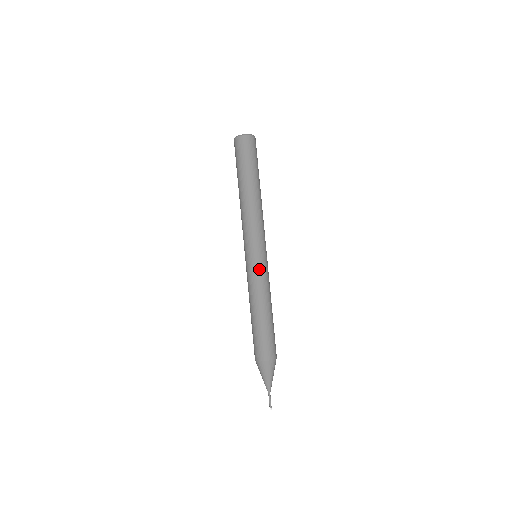
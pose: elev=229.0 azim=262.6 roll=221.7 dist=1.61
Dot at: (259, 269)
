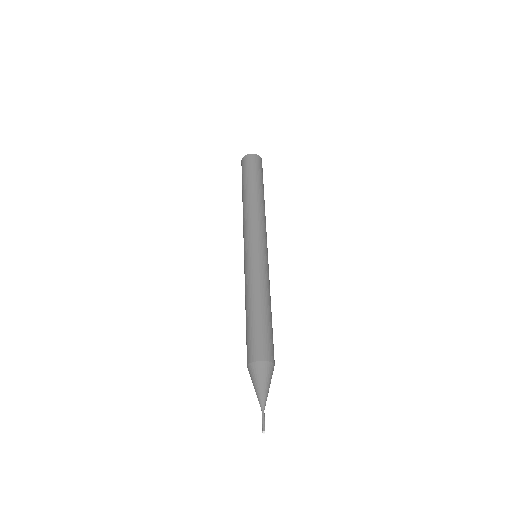
Dot at: (256, 262)
